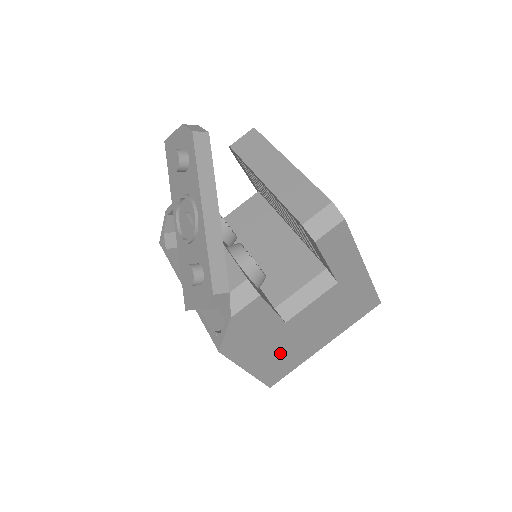
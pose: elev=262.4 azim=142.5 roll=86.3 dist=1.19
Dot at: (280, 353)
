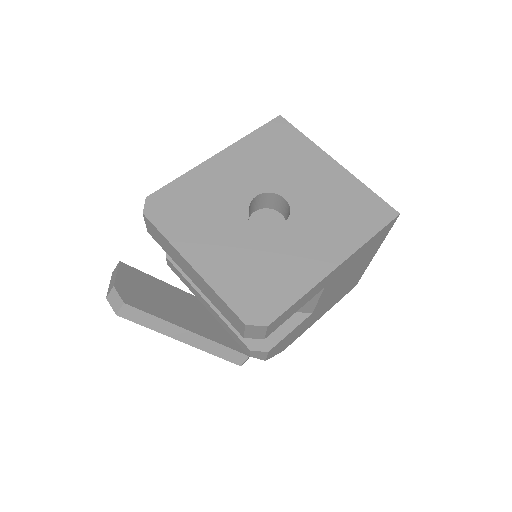
Dot at: (335, 298)
